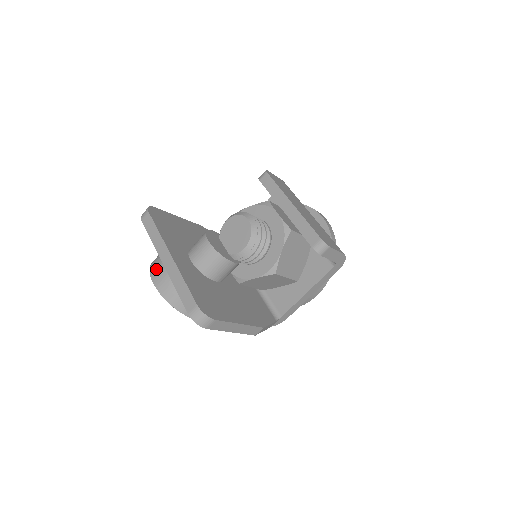
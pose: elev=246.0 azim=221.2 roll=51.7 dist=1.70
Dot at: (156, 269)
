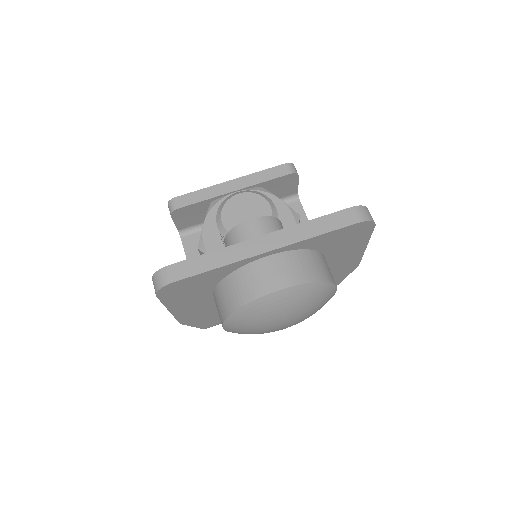
Dot at: (262, 280)
